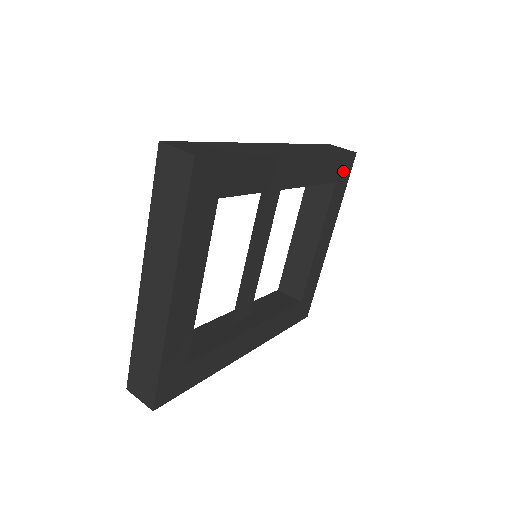
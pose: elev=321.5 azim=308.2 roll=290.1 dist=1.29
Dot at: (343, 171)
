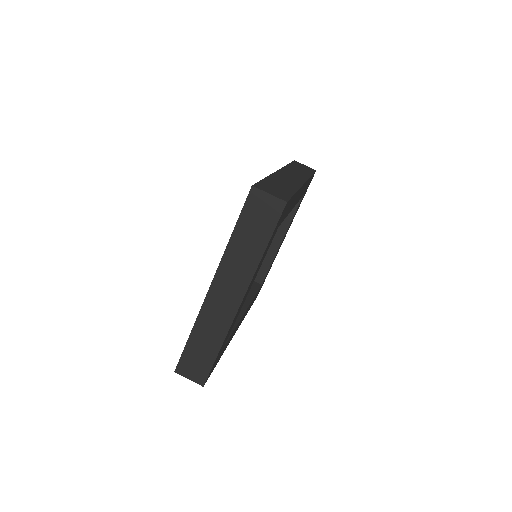
Dot at: (308, 185)
